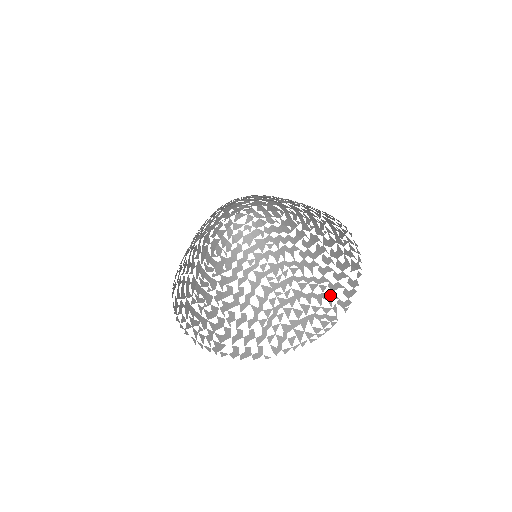
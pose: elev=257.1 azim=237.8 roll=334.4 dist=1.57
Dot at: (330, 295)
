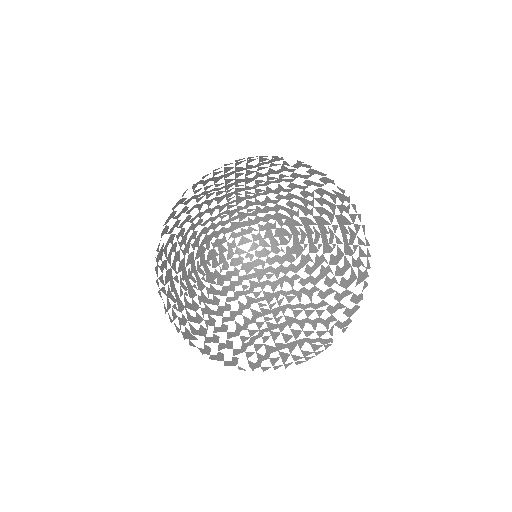
Dot at: (328, 318)
